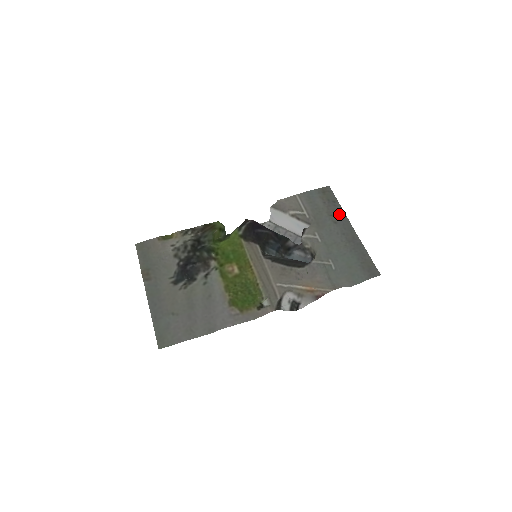
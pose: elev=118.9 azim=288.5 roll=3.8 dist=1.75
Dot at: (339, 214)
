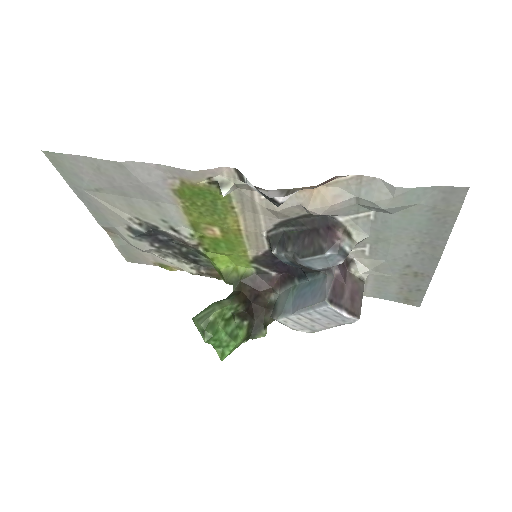
Dot at: (420, 276)
